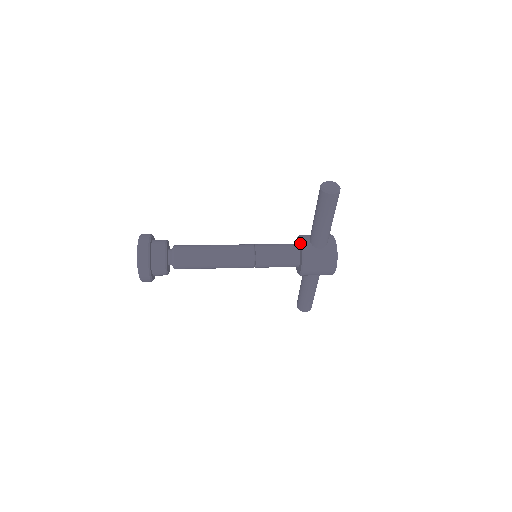
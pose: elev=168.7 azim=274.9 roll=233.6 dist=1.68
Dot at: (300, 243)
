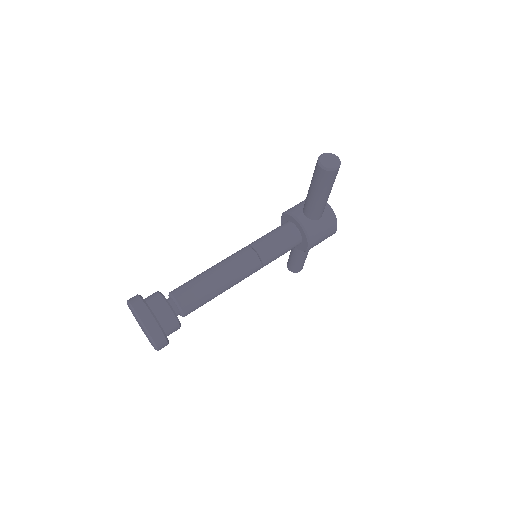
Dot at: (297, 222)
